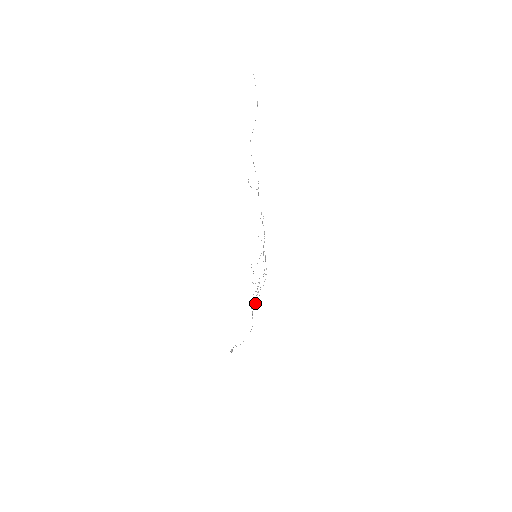
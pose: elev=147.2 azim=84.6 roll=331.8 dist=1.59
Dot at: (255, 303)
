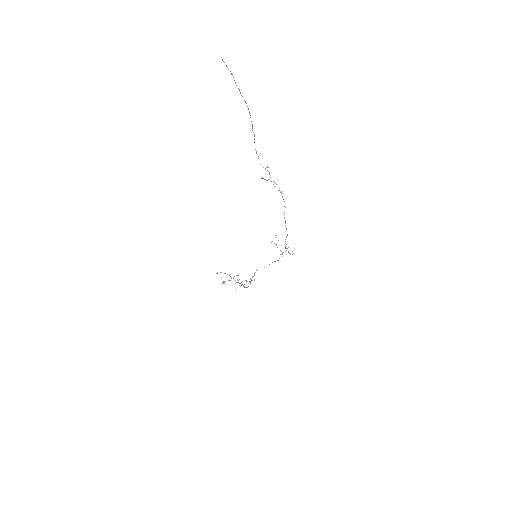
Dot at: (250, 279)
